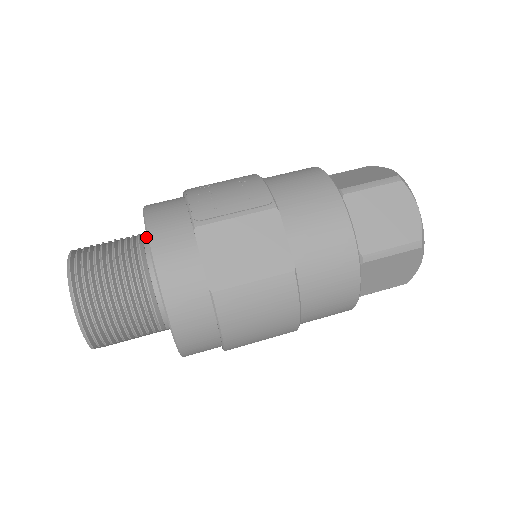
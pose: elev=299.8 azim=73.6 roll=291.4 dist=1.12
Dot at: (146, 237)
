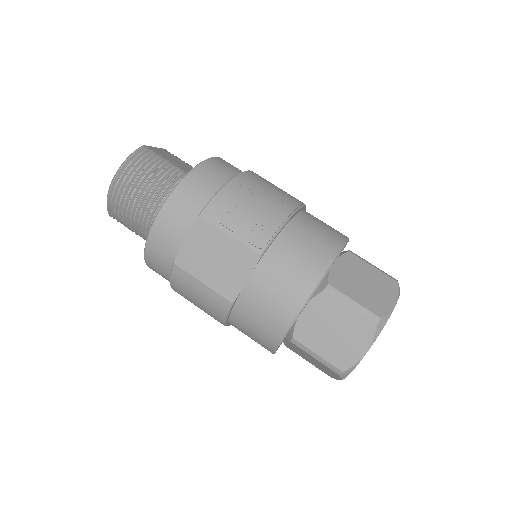
Dot at: occluded
